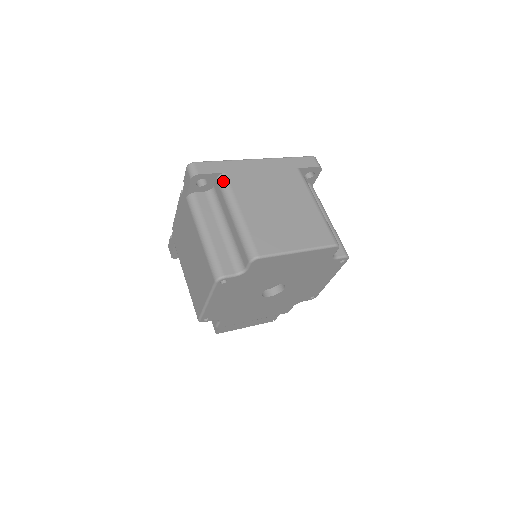
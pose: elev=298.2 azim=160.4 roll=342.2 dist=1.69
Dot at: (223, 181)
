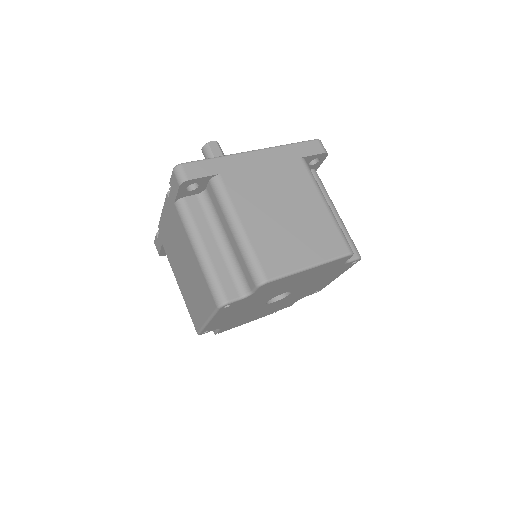
Dot at: (218, 185)
